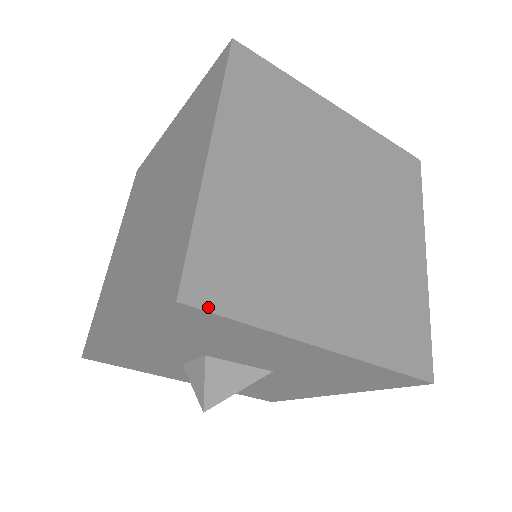
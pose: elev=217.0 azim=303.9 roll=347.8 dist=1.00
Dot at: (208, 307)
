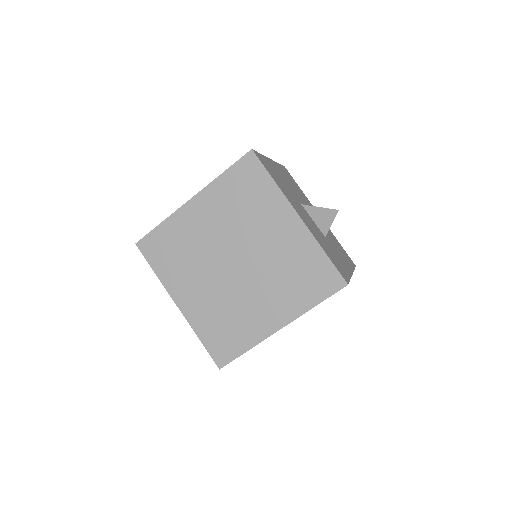
Dot at: occluded
